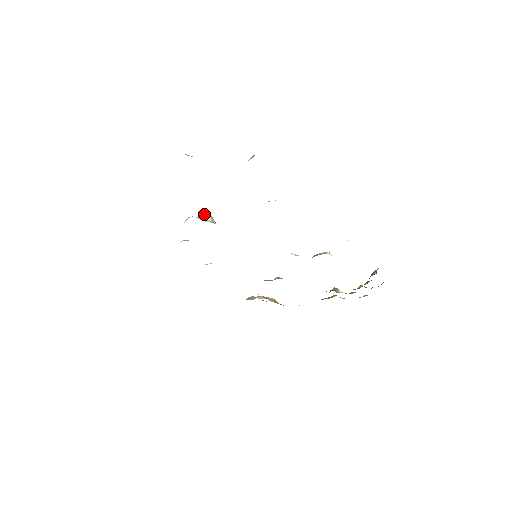
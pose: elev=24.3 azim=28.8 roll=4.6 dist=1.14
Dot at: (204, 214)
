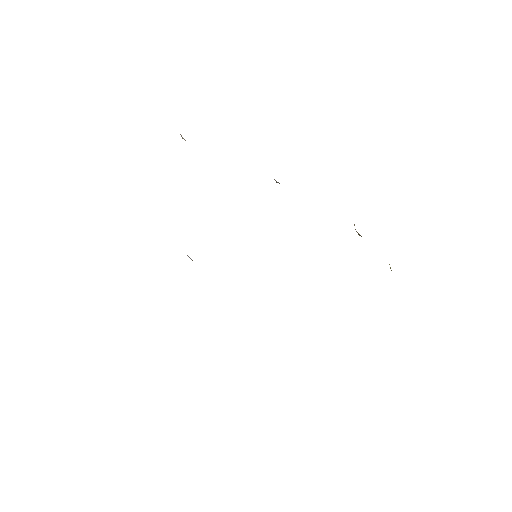
Dot at: occluded
